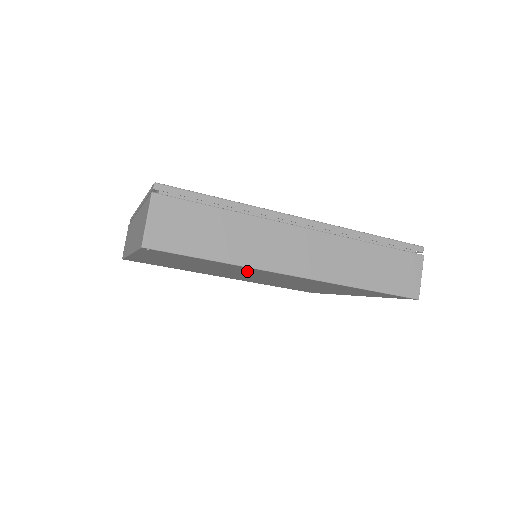
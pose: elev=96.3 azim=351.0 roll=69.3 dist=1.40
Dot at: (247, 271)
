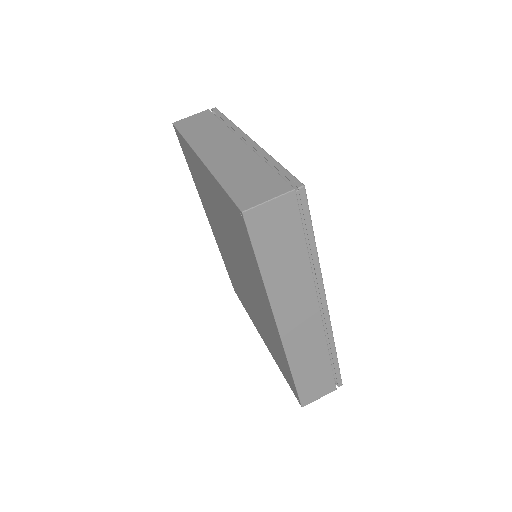
Dot at: (253, 280)
